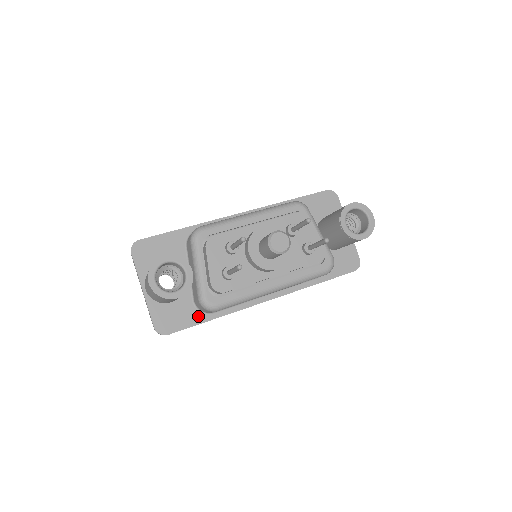
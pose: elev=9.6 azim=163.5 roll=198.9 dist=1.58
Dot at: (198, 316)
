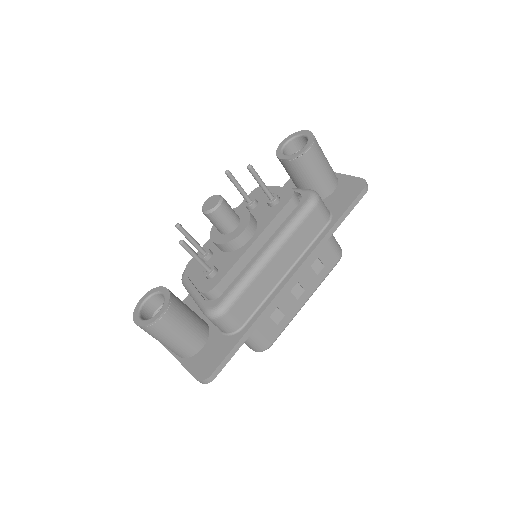
Dot at: (231, 340)
